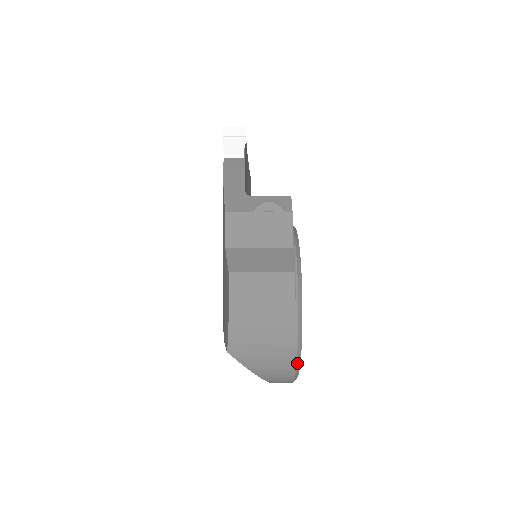
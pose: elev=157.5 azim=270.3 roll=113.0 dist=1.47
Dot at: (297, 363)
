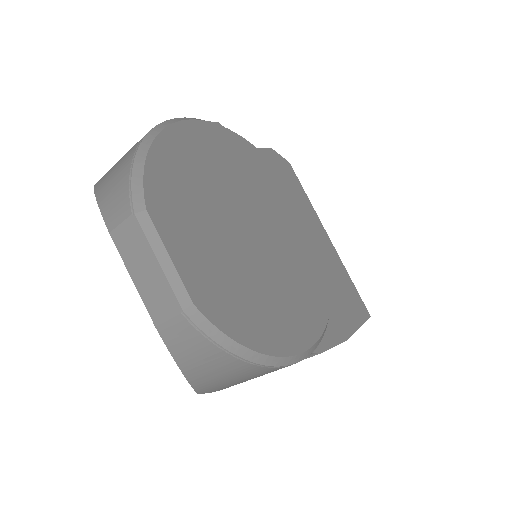
Dot at: (144, 143)
